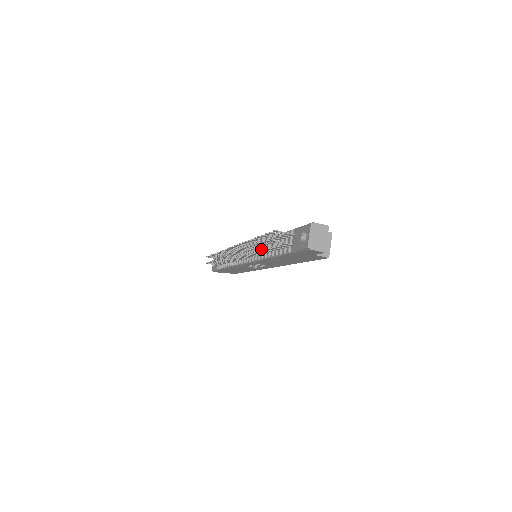
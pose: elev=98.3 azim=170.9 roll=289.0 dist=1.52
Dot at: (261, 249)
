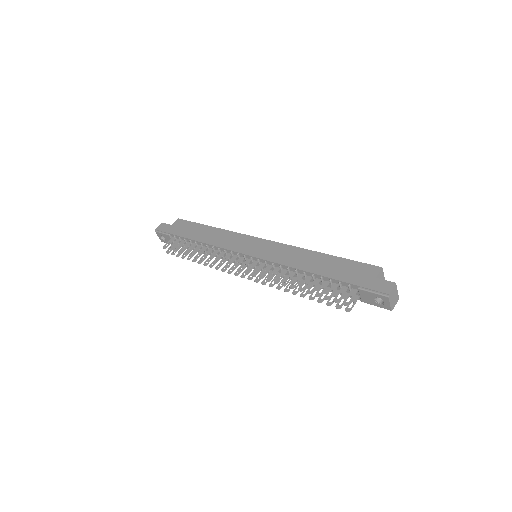
Dot at: occluded
